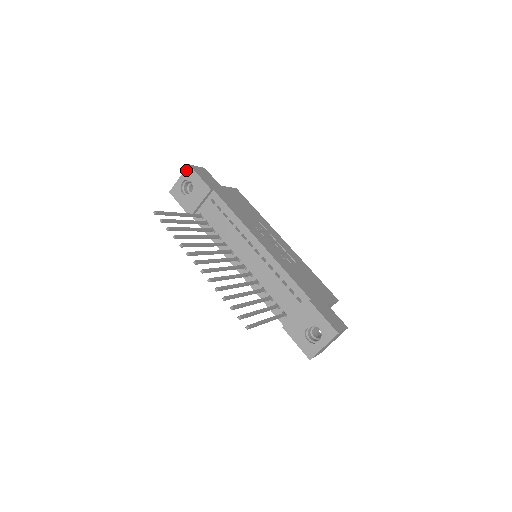
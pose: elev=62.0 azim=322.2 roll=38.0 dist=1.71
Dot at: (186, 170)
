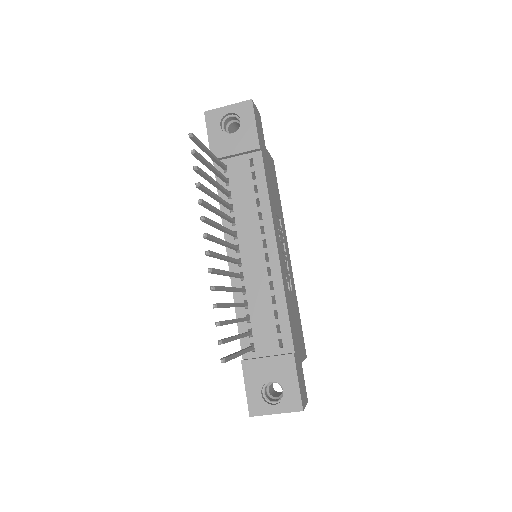
Dot at: (244, 103)
